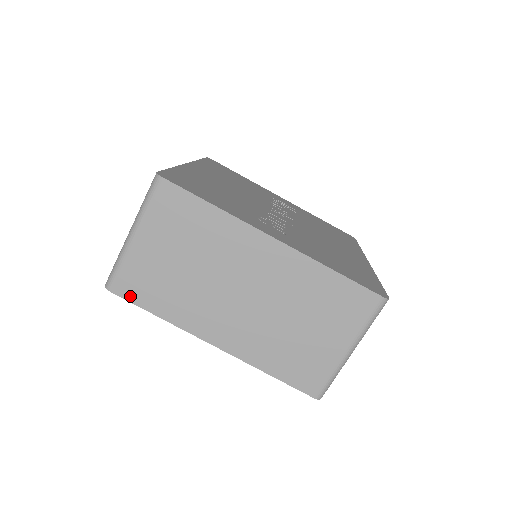
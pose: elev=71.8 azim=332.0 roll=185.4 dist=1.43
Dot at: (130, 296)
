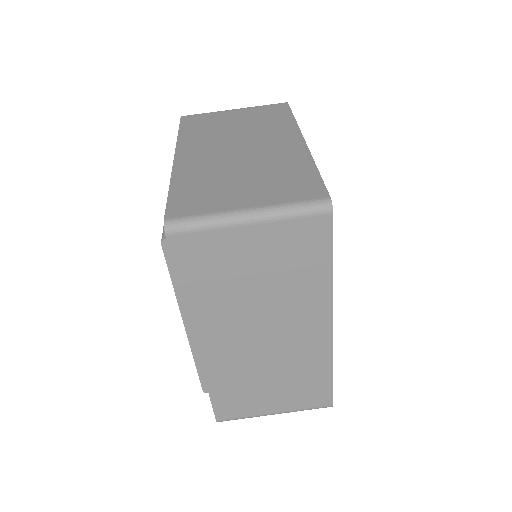
Dot at: (185, 122)
